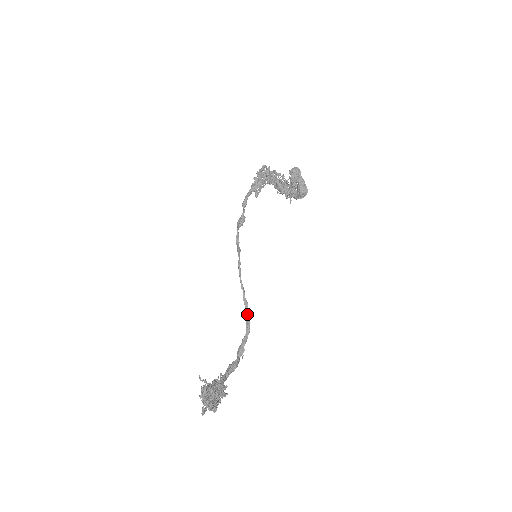
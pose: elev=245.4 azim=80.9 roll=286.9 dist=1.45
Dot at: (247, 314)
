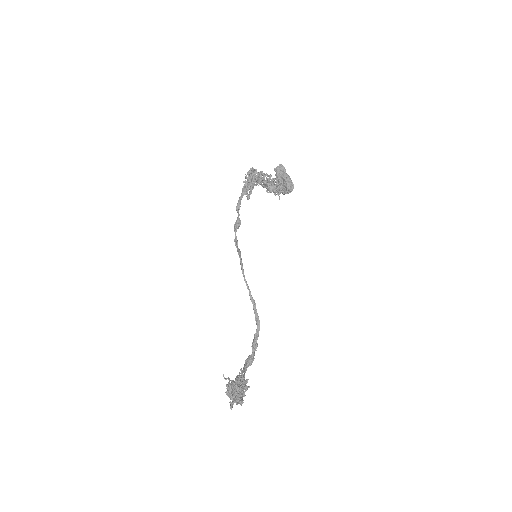
Dot at: (255, 311)
